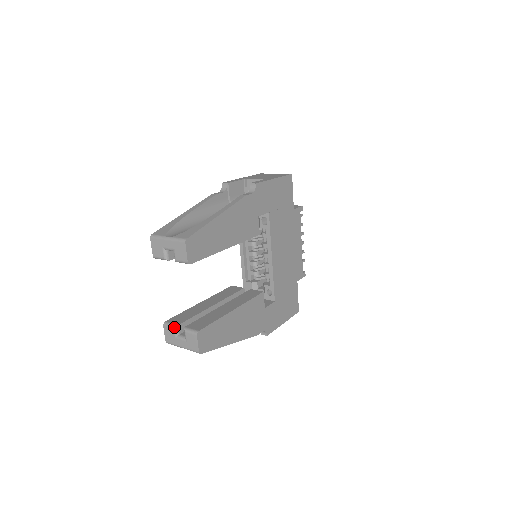
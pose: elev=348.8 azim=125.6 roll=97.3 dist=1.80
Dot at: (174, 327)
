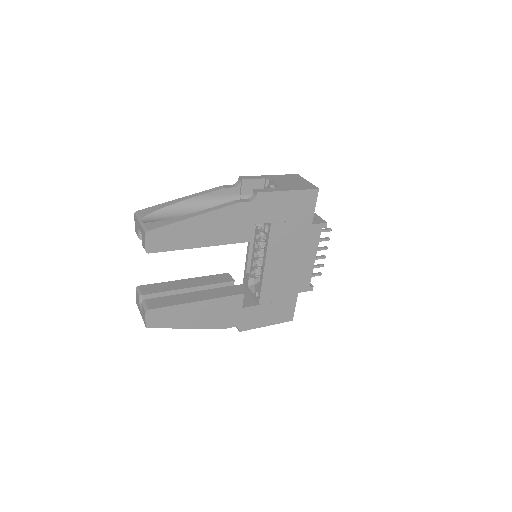
Dot at: (139, 295)
